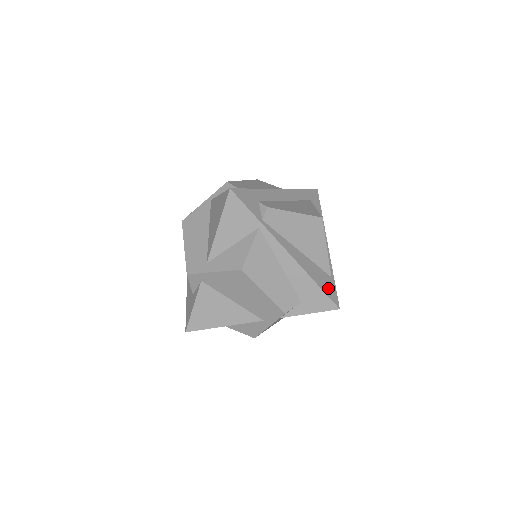
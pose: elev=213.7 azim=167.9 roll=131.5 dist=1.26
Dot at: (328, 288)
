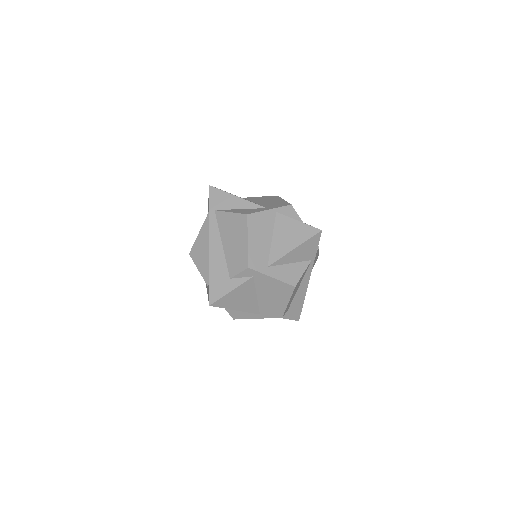
Dot at: occluded
